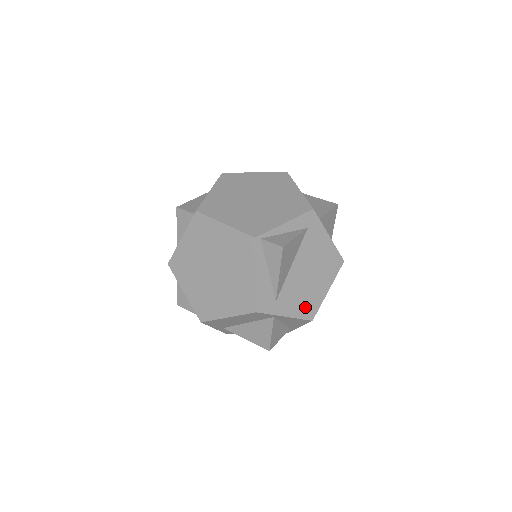
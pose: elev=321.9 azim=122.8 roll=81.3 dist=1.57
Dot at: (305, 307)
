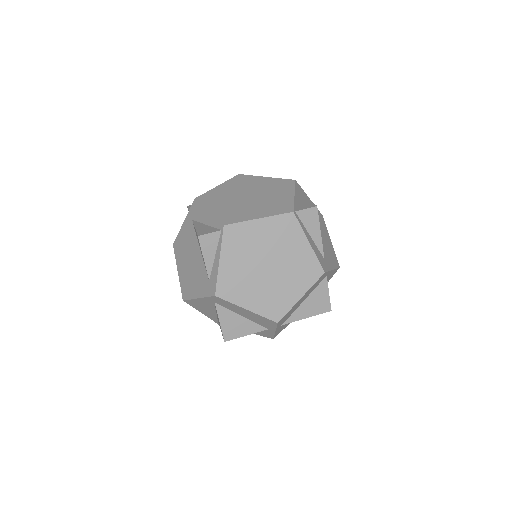
Dot at: (333, 258)
